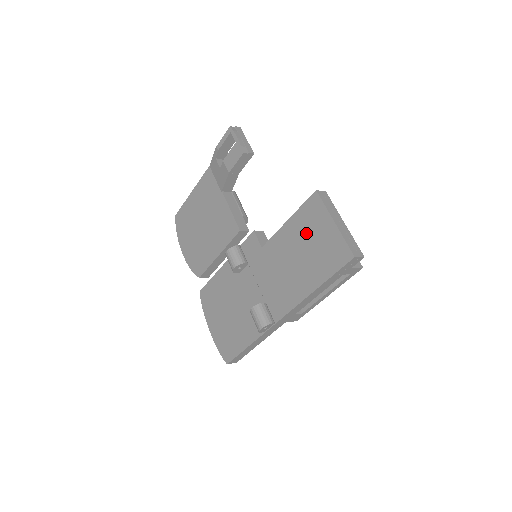
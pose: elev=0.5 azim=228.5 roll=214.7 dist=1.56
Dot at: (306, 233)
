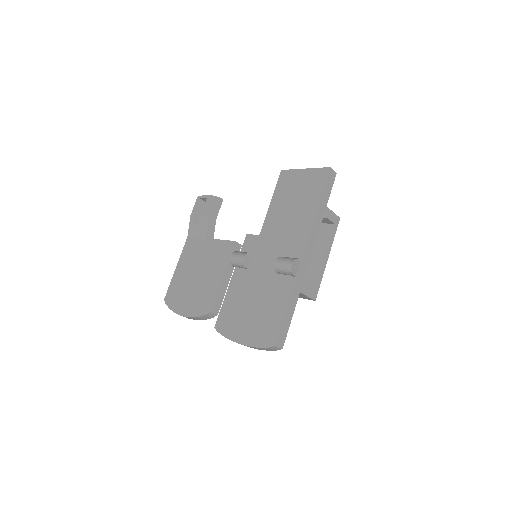
Dot at: (289, 192)
